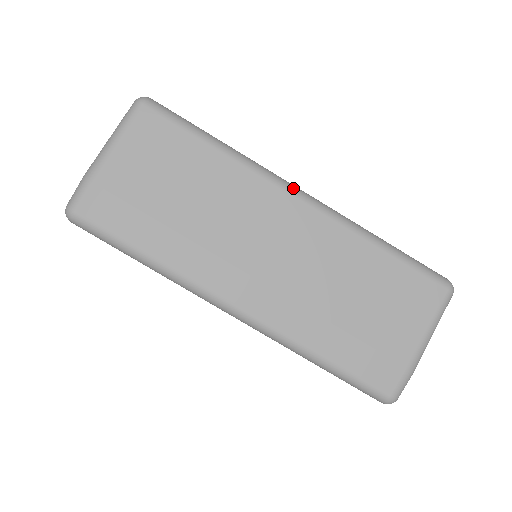
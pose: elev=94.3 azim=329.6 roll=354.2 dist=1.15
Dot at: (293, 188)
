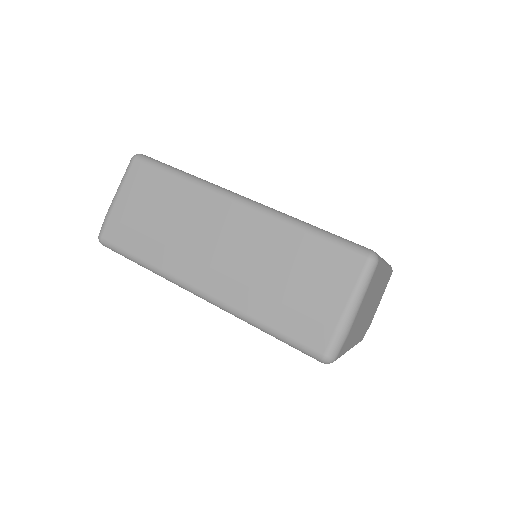
Dot at: (234, 196)
